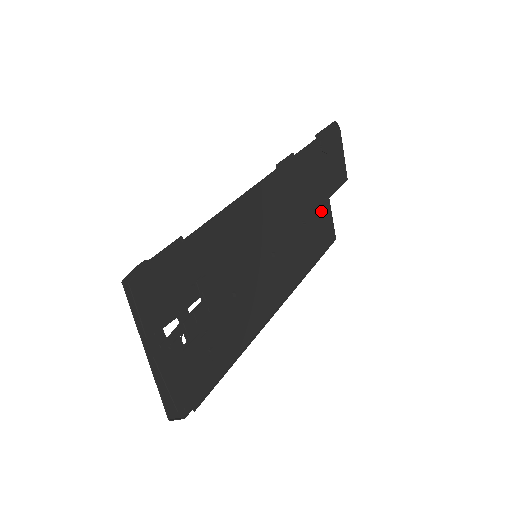
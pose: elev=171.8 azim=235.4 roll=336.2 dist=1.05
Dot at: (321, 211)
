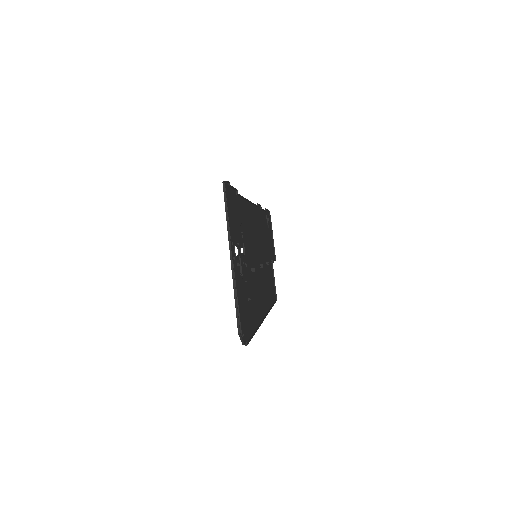
Dot at: (270, 267)
